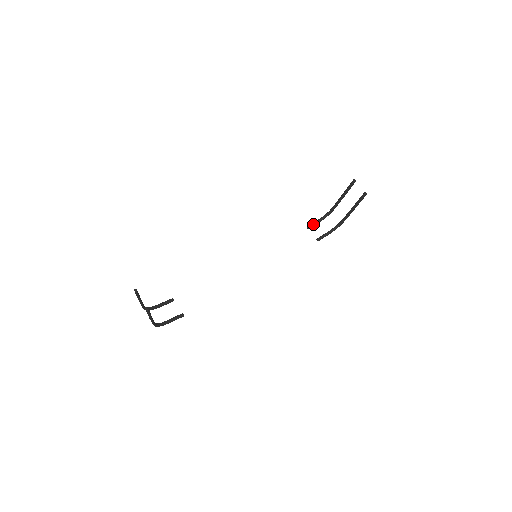
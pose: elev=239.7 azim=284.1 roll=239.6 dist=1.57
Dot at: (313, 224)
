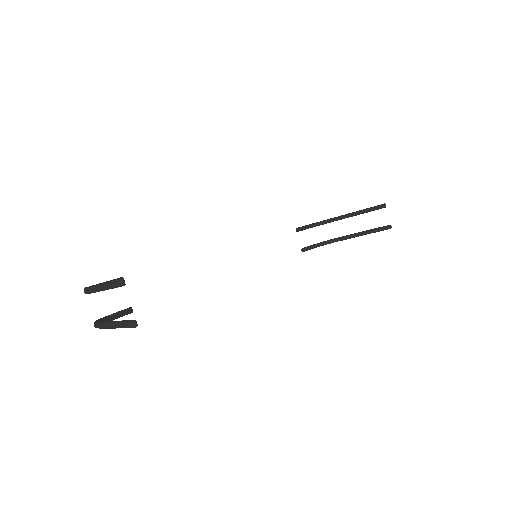
Dot at: (304, 228)
